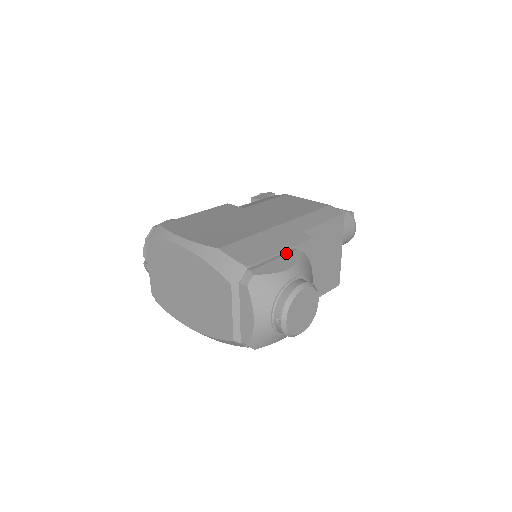
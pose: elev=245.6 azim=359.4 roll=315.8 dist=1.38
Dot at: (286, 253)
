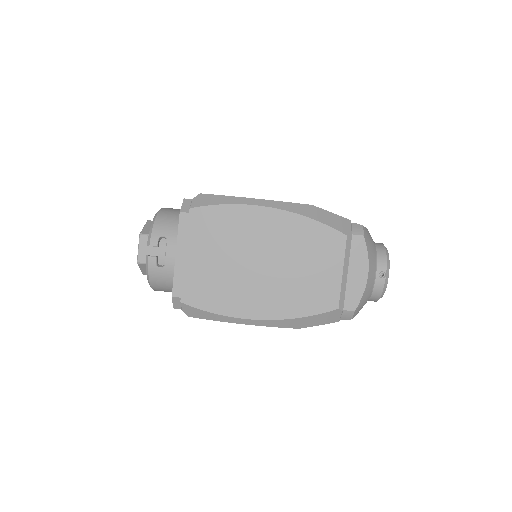
Dot at: occluded
